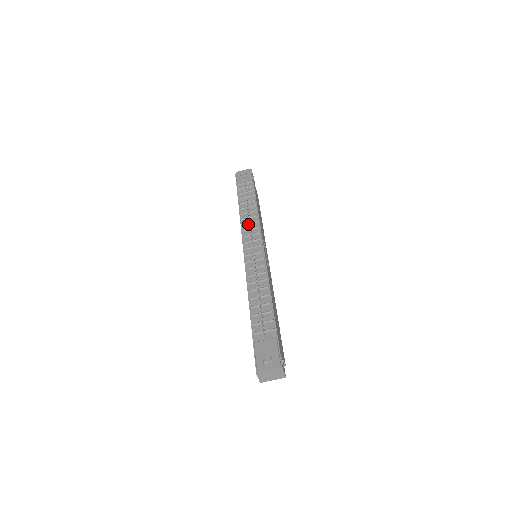
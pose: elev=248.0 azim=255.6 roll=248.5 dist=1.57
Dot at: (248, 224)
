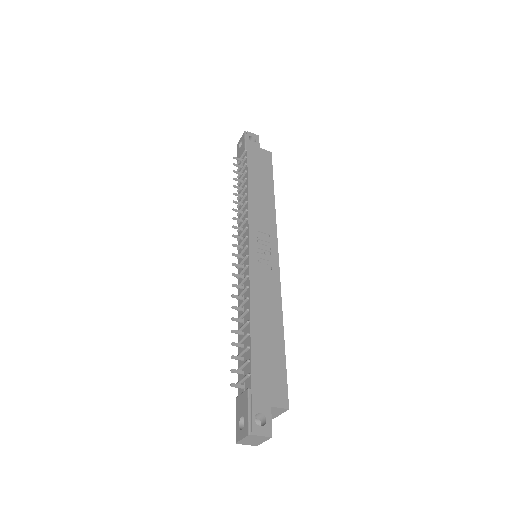
Dot at: (240, 218)
